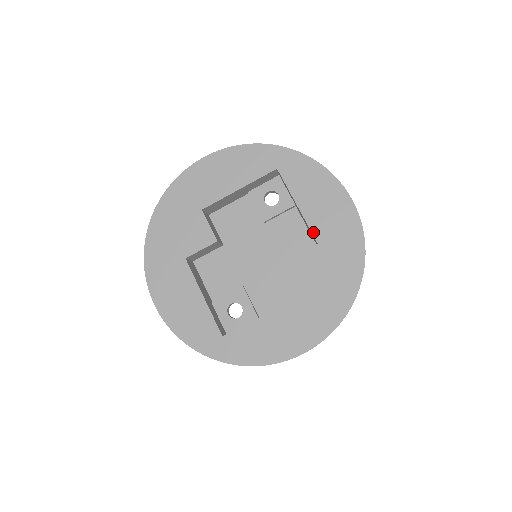
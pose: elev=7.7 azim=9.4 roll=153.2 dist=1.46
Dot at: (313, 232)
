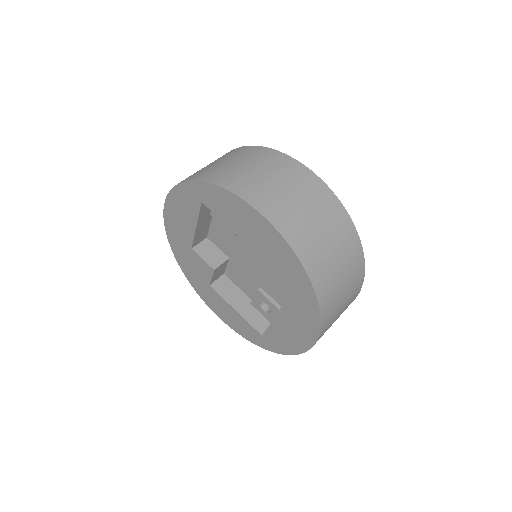
Dot at: (256, 251)
